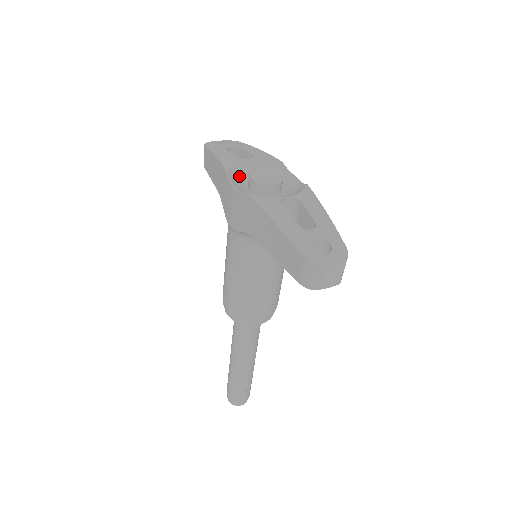
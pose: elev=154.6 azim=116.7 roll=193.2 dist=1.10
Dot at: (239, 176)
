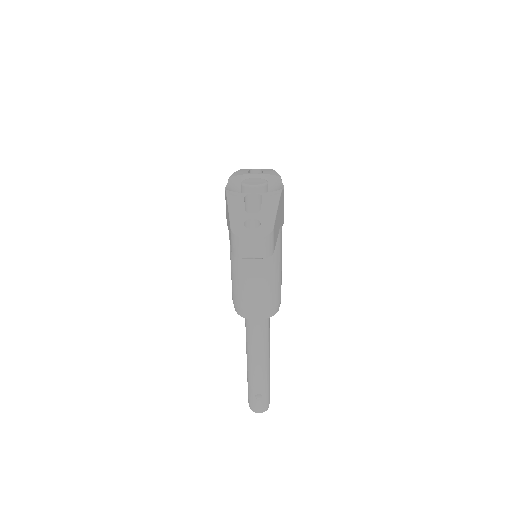
Dot at: (240, 184)
